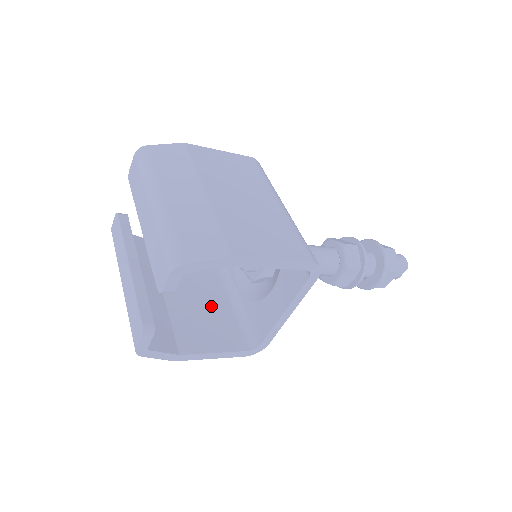
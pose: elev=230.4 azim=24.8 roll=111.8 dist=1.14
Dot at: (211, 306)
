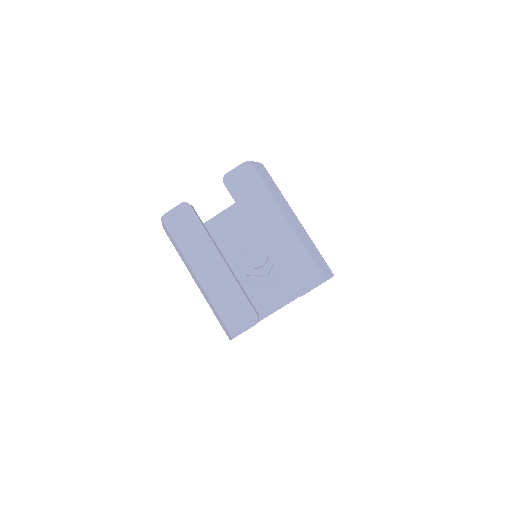
Dot at: occluded
